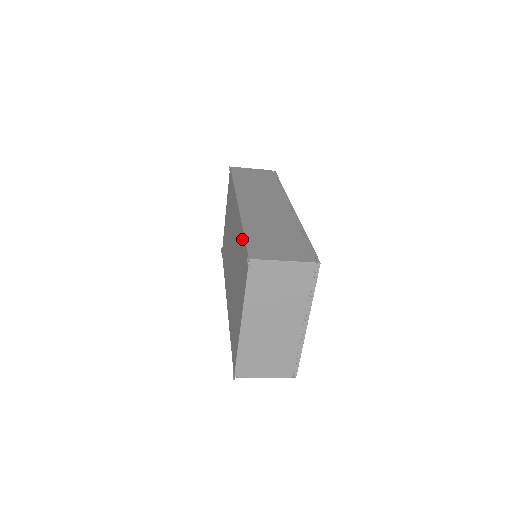
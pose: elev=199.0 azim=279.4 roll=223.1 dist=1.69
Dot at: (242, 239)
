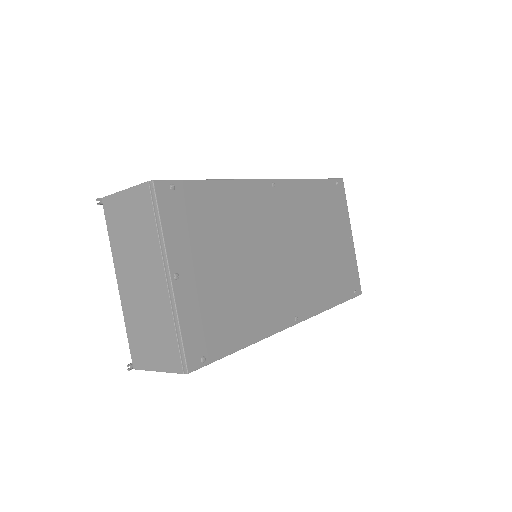
Dot at: occluded
